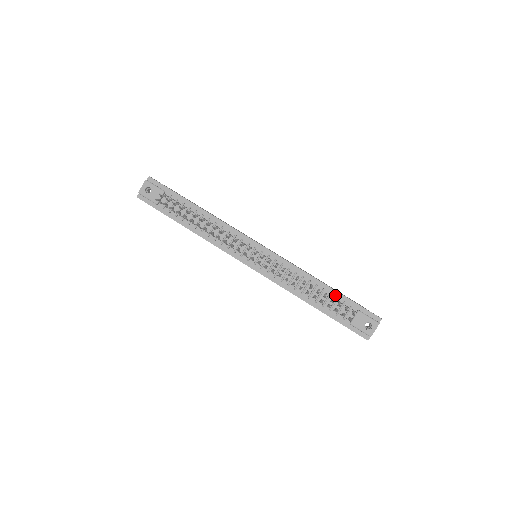
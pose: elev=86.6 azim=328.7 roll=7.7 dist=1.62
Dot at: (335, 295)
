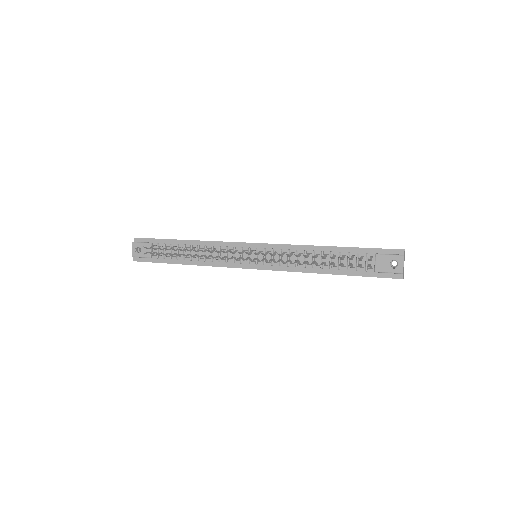
Dot at: (345, 252)
